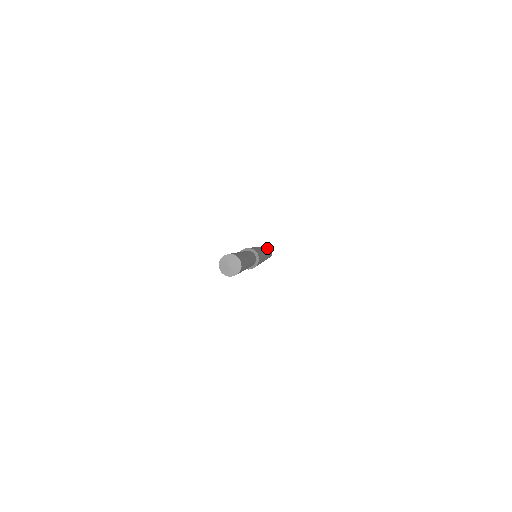
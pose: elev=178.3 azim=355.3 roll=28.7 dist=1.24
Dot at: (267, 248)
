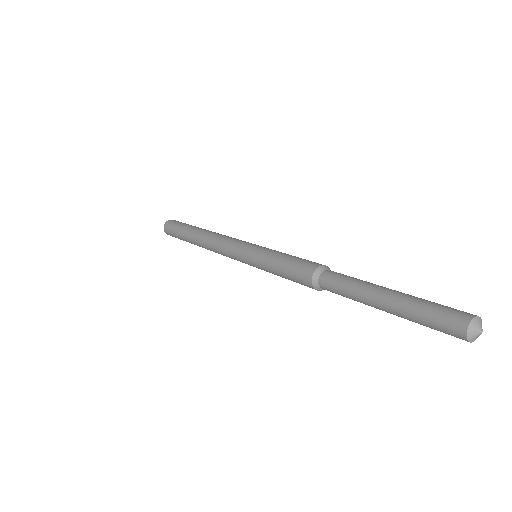
Dot at: occluded
